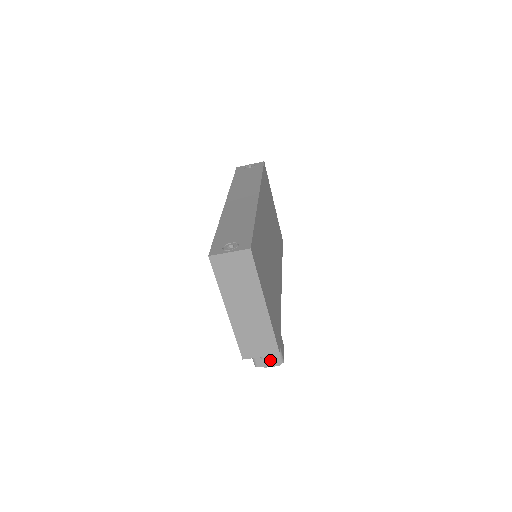
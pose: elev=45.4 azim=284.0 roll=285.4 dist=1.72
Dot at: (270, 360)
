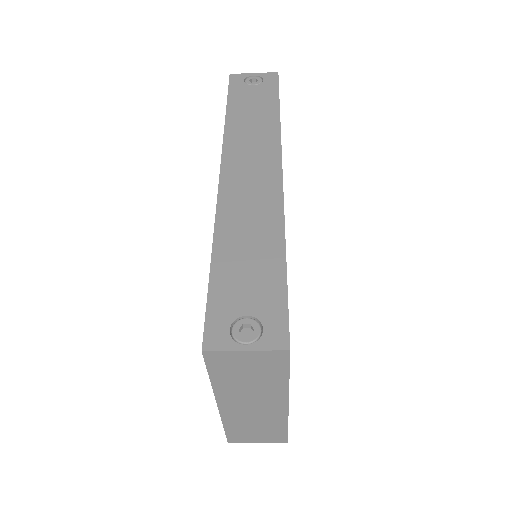
Dot at: occluded
